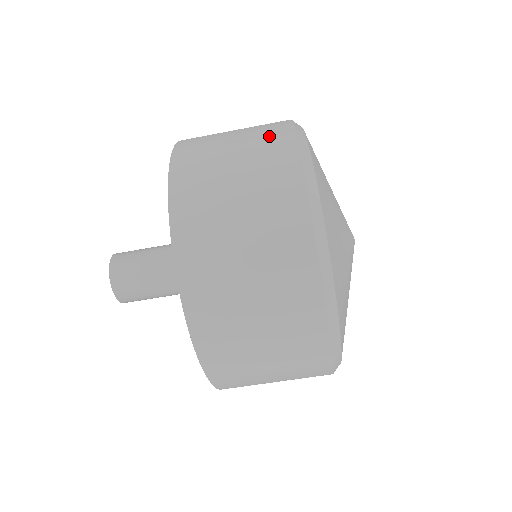
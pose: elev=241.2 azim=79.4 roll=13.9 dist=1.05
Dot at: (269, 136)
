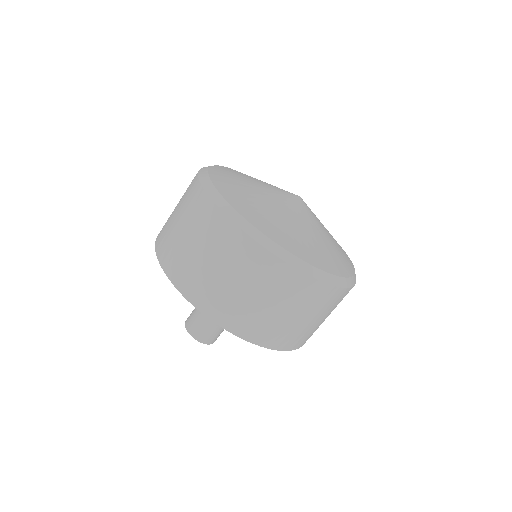
Dot at: (189, 187)
